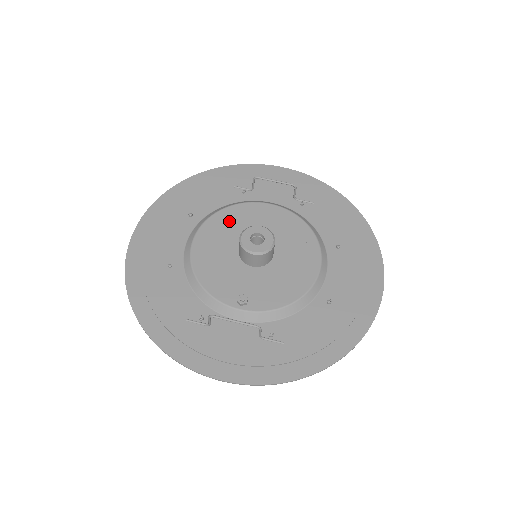
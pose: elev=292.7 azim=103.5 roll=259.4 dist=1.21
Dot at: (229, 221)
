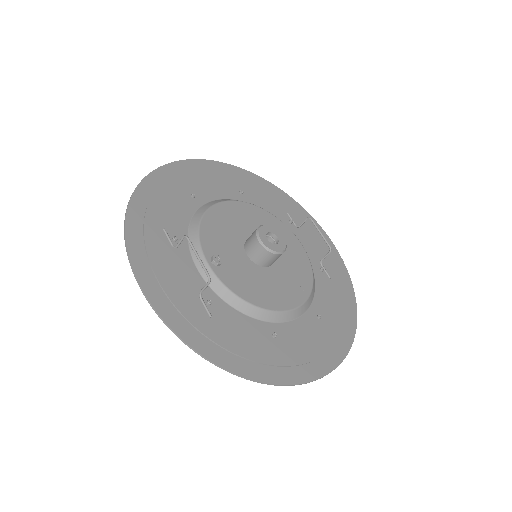
Dot at: (263, 220)
